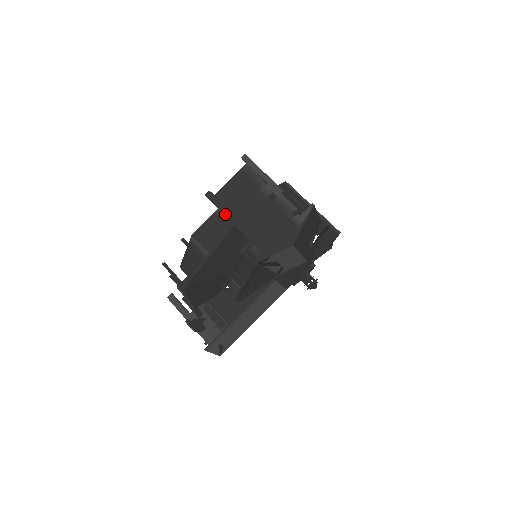
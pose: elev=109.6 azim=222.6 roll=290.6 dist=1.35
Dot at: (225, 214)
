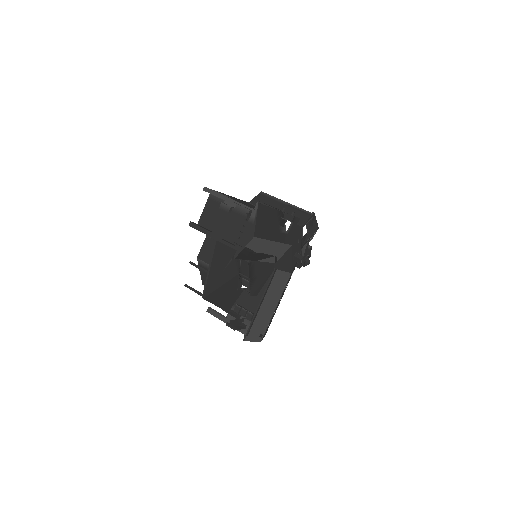
Dot at: (205, 233)
